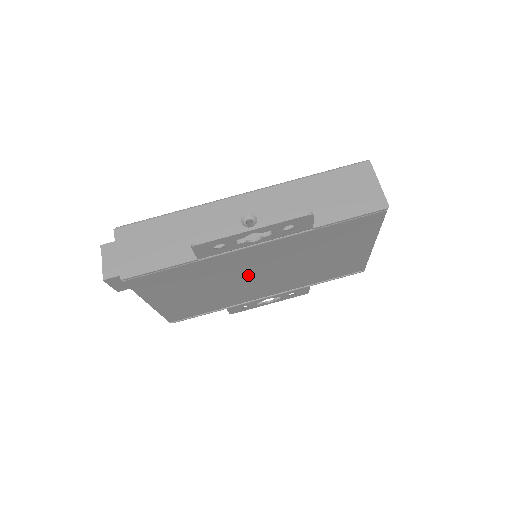
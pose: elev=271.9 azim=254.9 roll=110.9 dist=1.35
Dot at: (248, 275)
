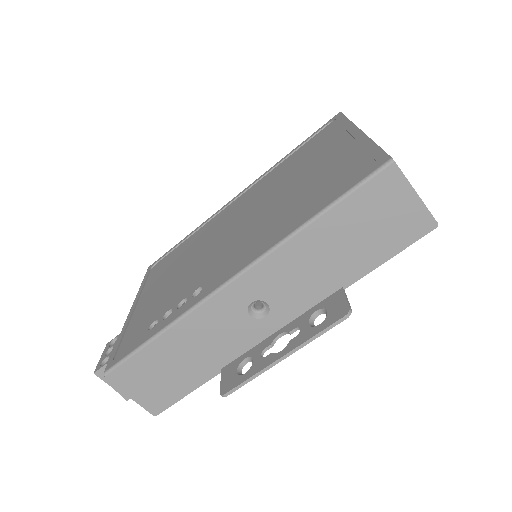
Dot at: occluded
